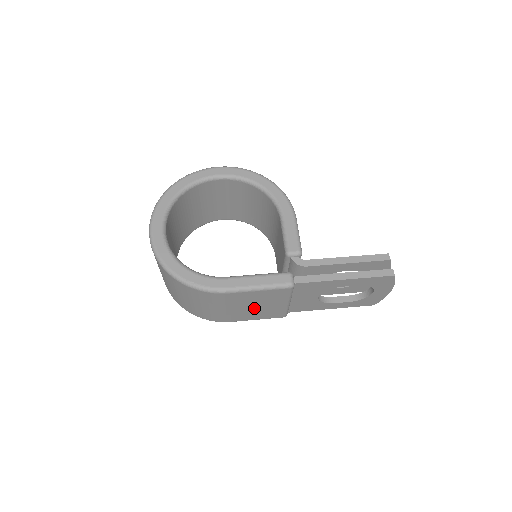
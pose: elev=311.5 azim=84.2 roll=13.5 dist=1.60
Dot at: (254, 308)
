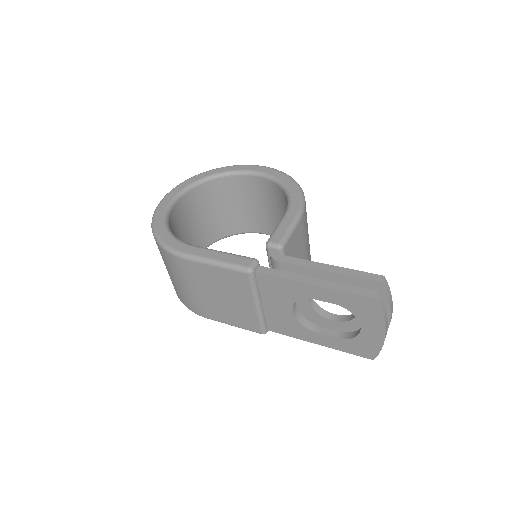
Dot at: (222, 300)
